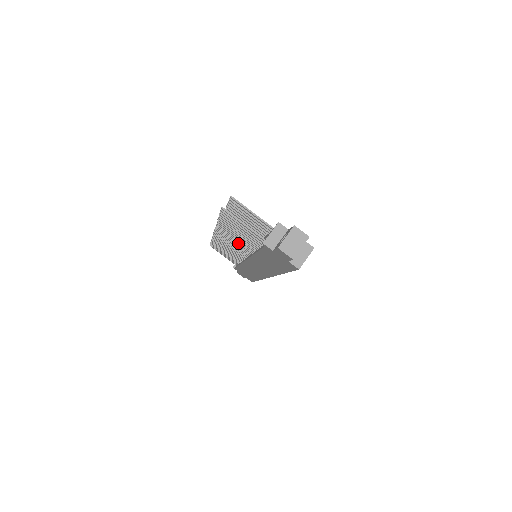
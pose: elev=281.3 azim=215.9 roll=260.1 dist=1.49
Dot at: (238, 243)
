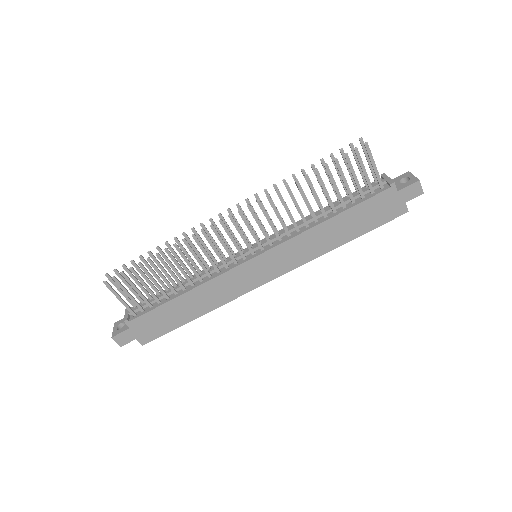
Dot at: (282, 220)
